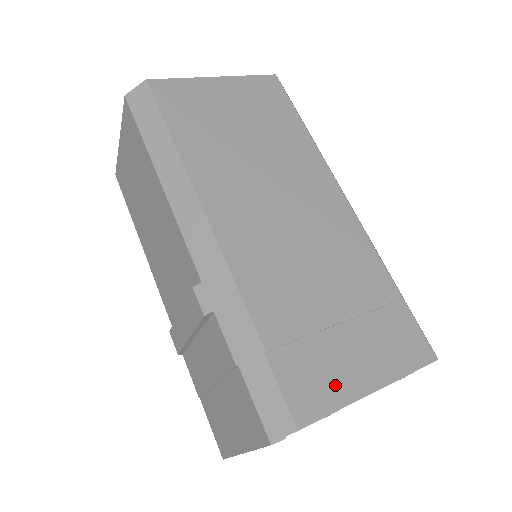
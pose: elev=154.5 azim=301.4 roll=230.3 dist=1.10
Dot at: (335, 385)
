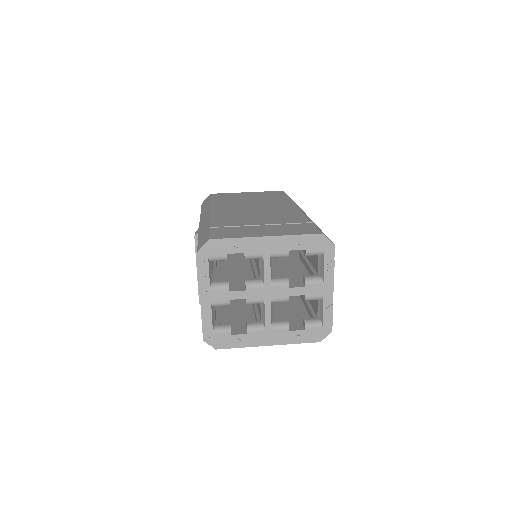
Dot at: (242, 234)
